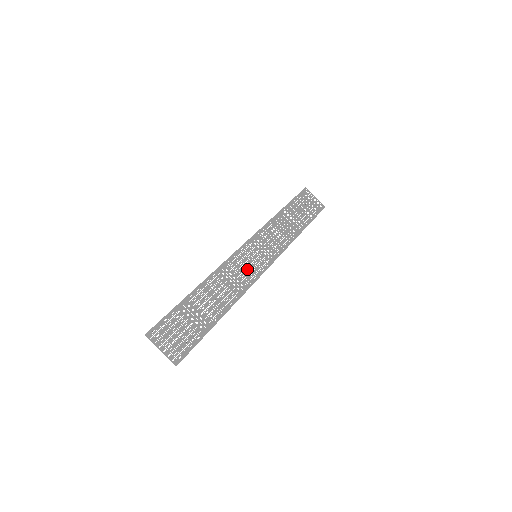
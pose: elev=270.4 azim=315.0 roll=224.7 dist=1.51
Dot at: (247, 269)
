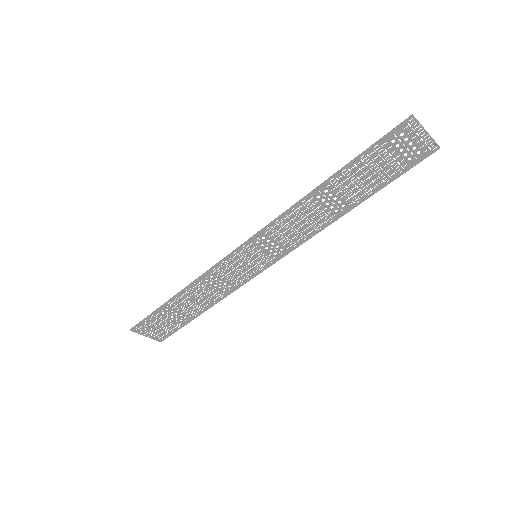
Dot at: (240, 271)
